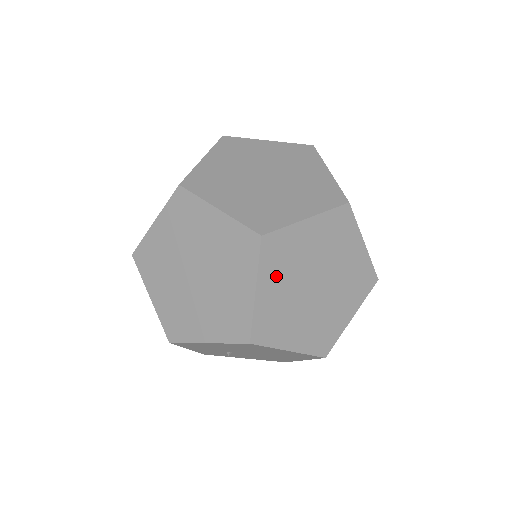
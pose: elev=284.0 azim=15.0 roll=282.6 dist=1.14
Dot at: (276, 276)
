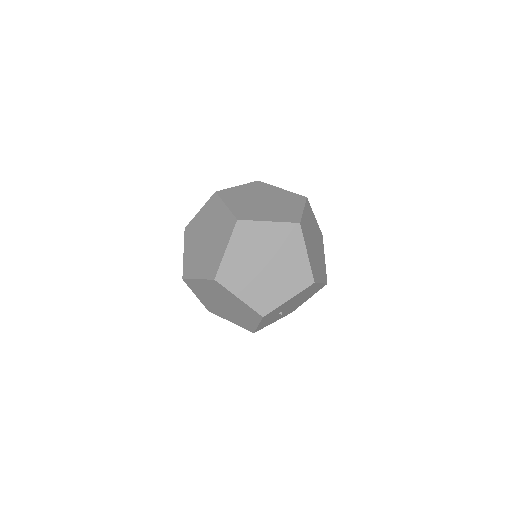
Dot at: (308, 243)
